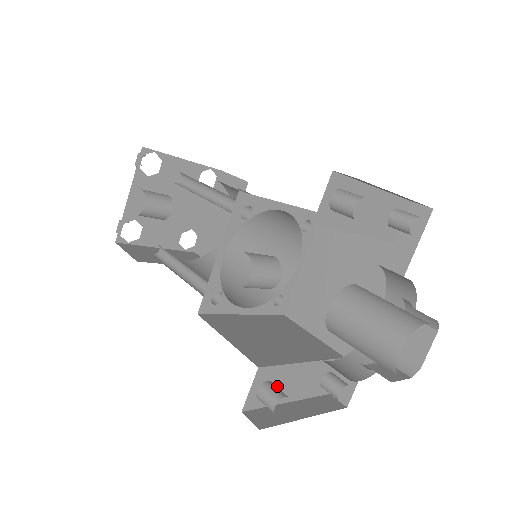
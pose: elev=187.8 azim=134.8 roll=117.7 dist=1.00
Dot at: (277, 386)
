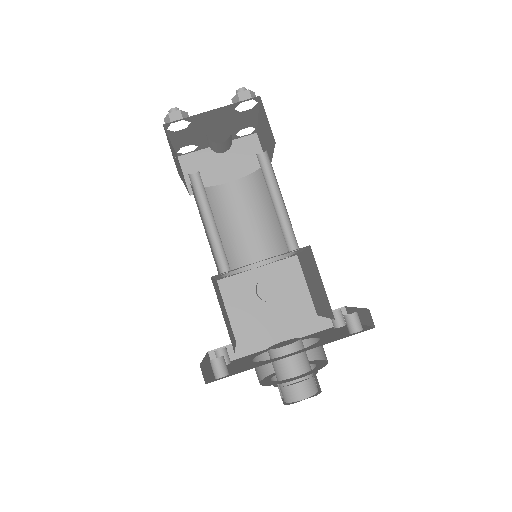
Dot at: occluded
